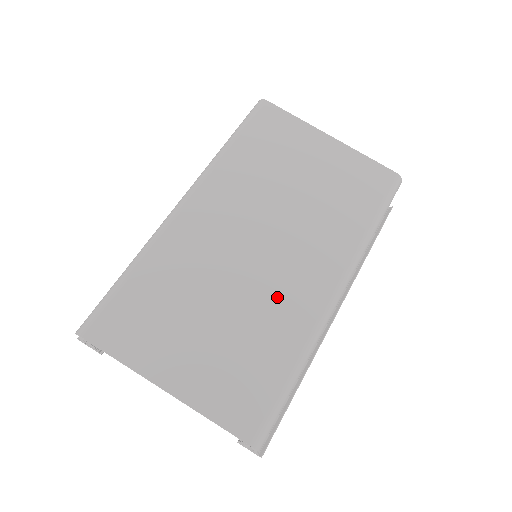
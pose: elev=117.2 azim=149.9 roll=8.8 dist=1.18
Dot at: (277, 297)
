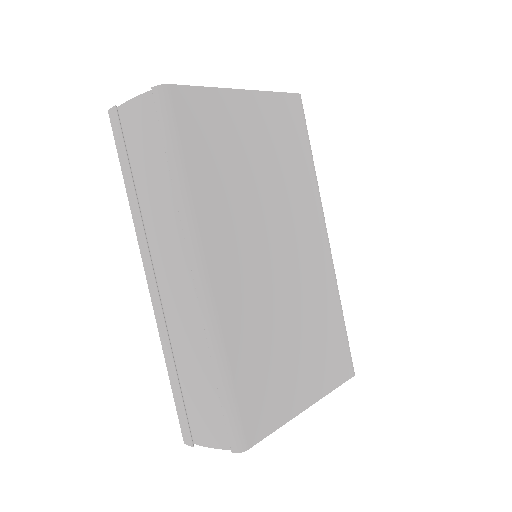
Dot at: (309, 281)
